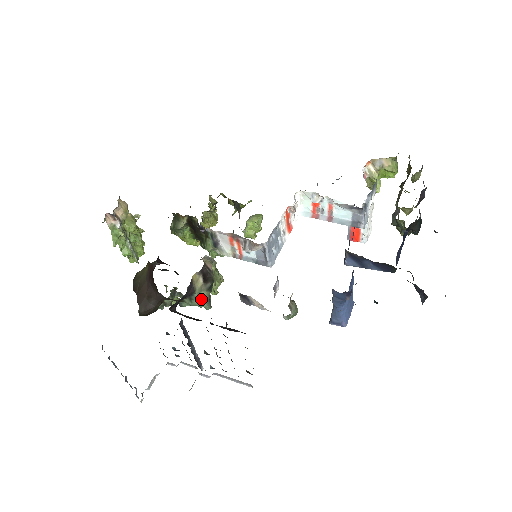
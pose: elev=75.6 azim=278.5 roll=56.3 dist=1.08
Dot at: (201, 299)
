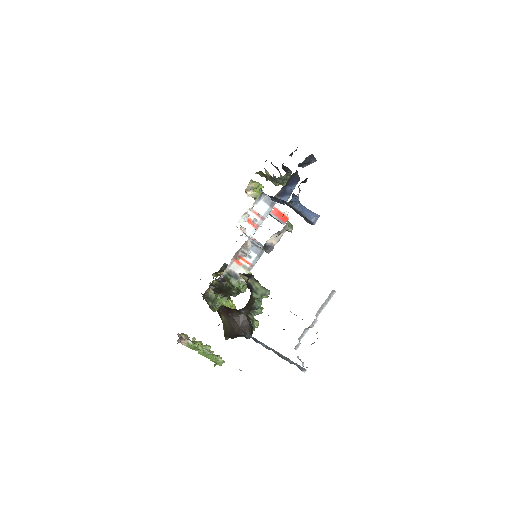
Dot at: (259, 289)
